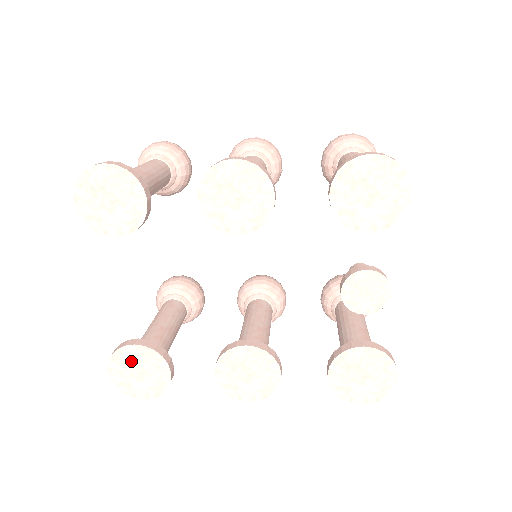
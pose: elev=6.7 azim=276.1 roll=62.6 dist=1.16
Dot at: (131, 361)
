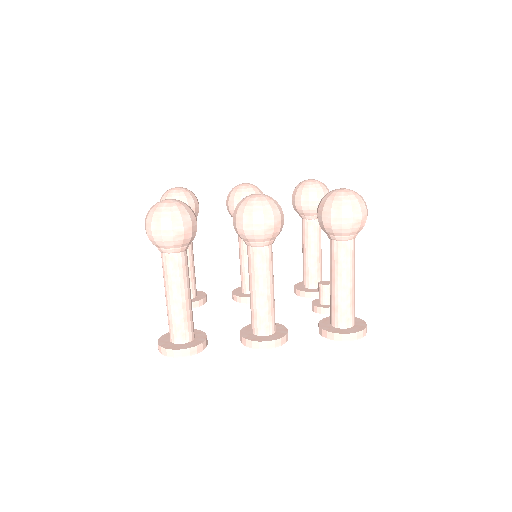
Dot at: occluded
